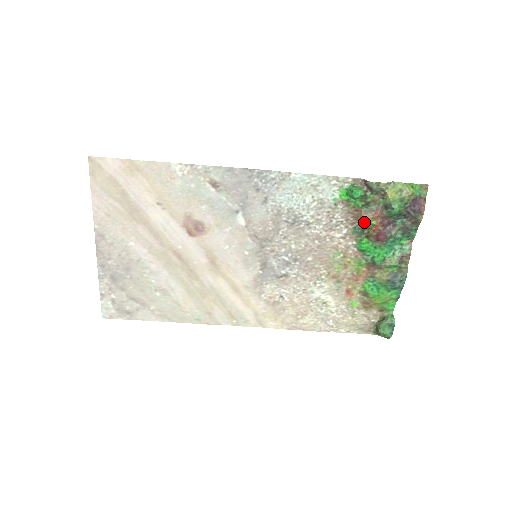
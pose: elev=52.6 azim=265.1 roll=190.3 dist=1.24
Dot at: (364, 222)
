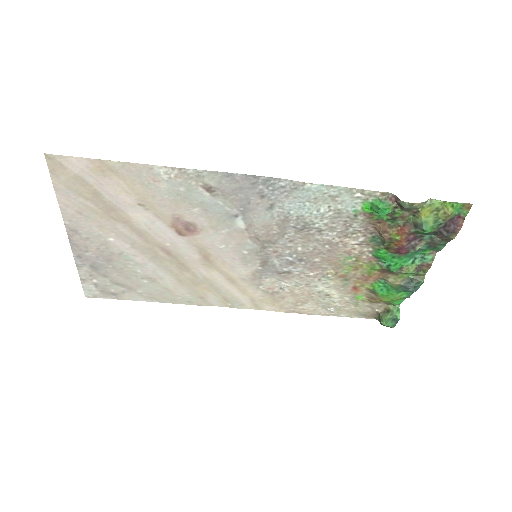
Dot at: (386, 237)
